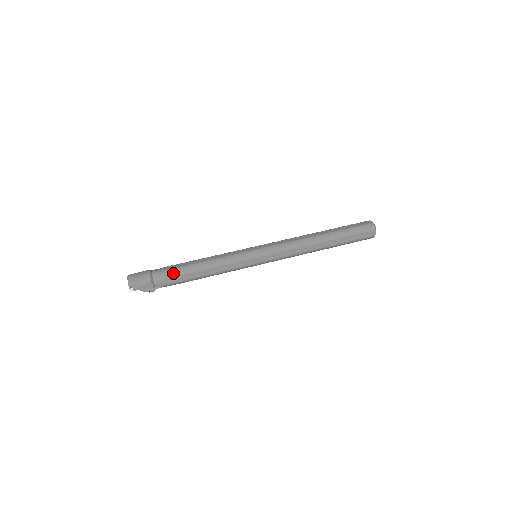
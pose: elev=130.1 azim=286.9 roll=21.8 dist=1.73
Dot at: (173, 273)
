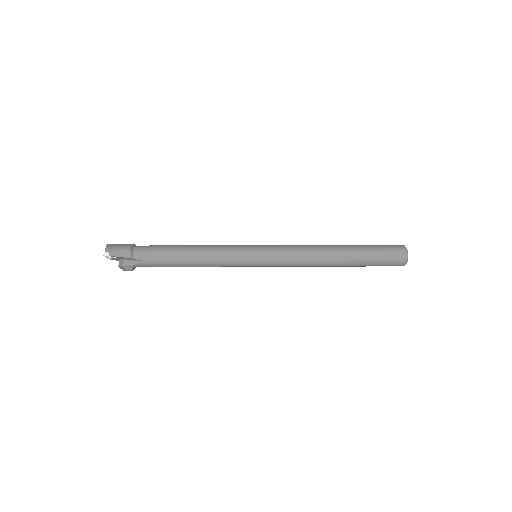
Dot at: (157, 248)
